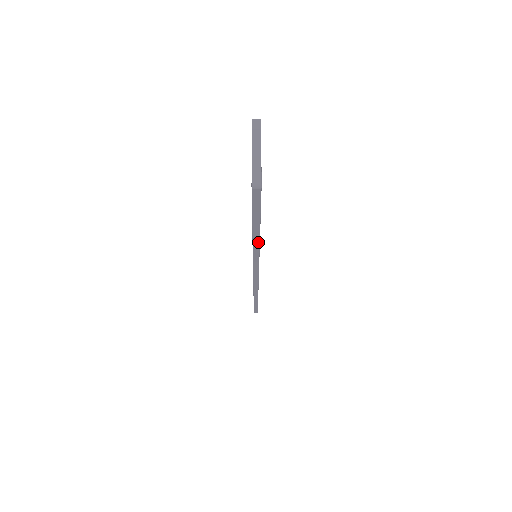
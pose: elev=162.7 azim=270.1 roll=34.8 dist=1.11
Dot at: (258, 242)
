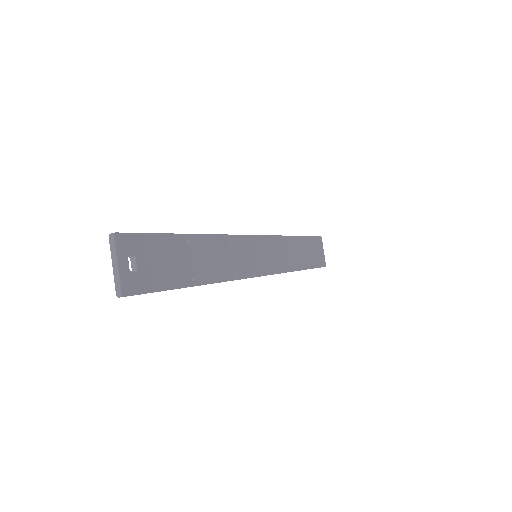
Dot at: occluded
